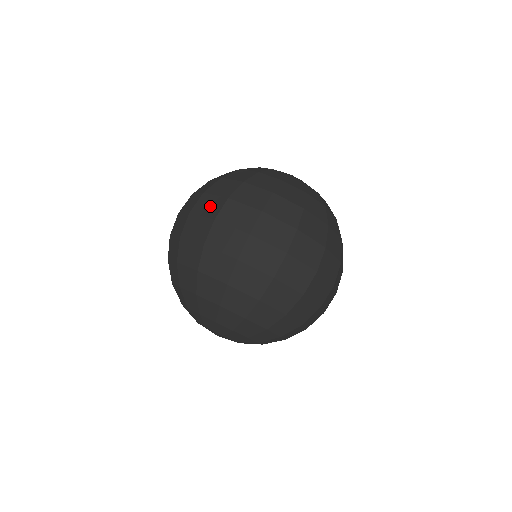
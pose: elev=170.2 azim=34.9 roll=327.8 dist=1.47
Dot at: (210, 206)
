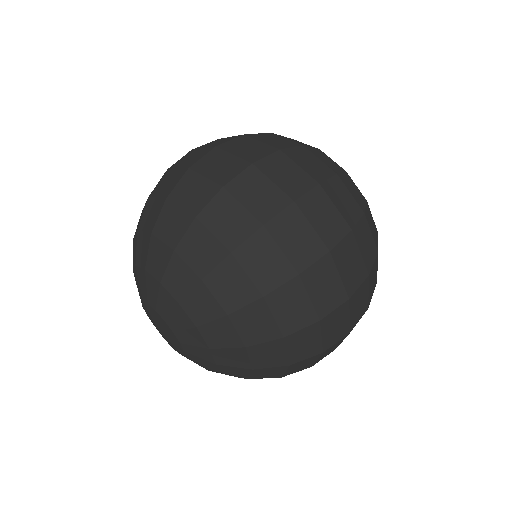
Dot at: (289, 176)
